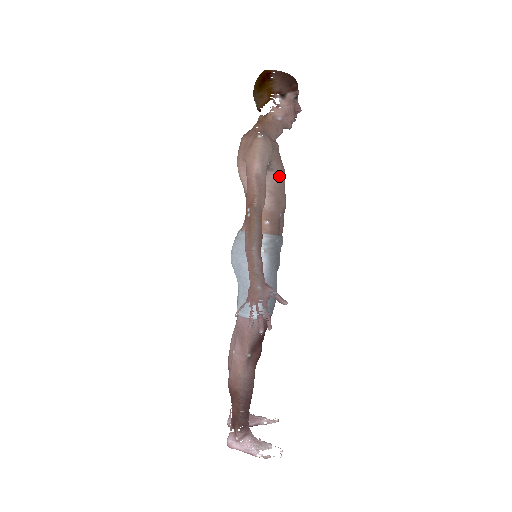
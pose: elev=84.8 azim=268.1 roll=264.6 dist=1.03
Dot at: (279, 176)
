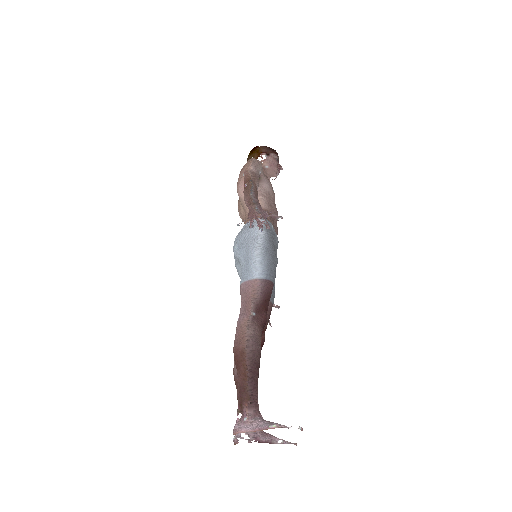
Dot at: (269, 188)
